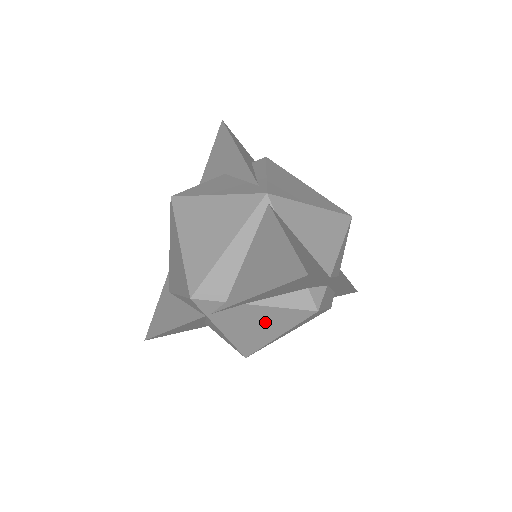
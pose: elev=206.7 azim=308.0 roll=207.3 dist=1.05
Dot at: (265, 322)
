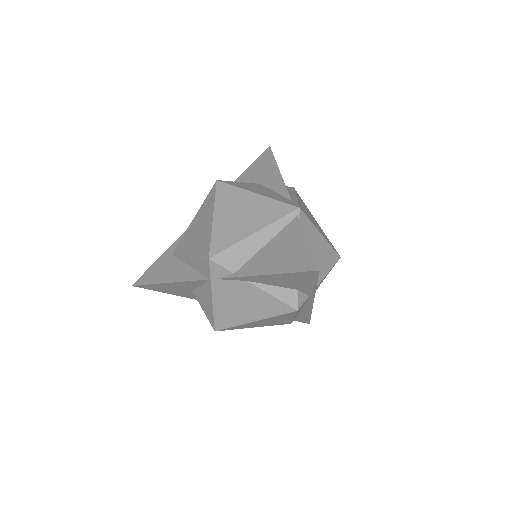
Dot at: (252, 304)
